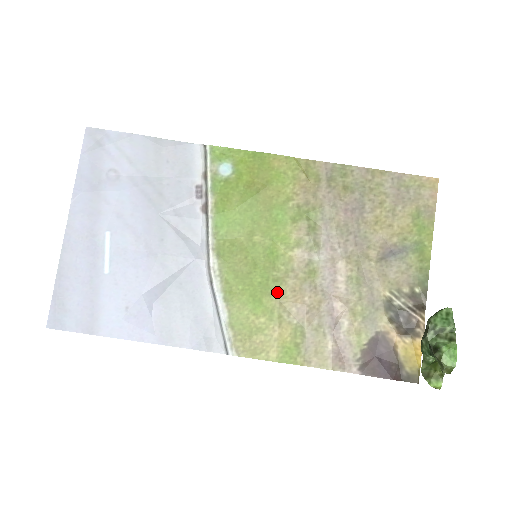
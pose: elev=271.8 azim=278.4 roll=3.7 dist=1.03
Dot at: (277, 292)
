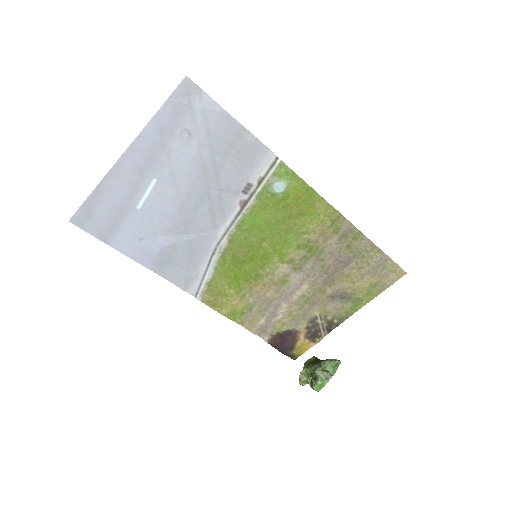
Dot at: (253, 281)
